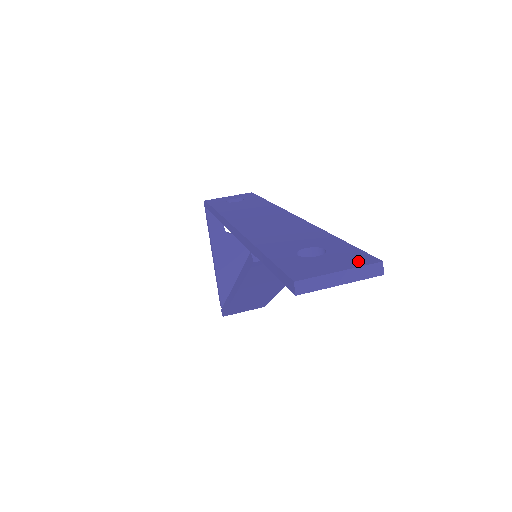
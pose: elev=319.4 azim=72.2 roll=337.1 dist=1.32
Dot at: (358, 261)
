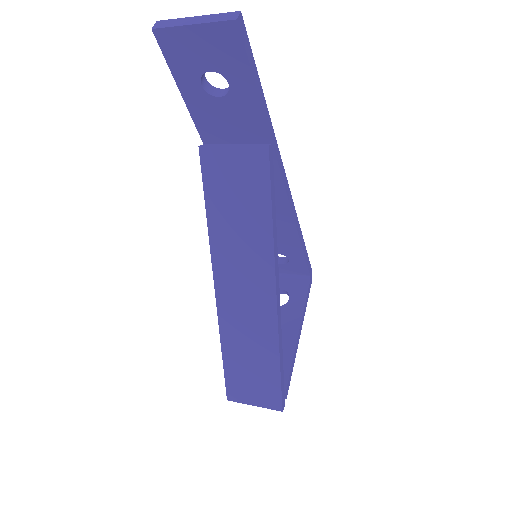
Dot at: occluded
